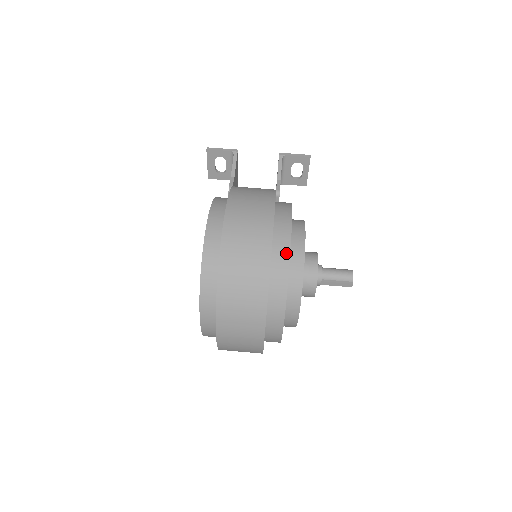
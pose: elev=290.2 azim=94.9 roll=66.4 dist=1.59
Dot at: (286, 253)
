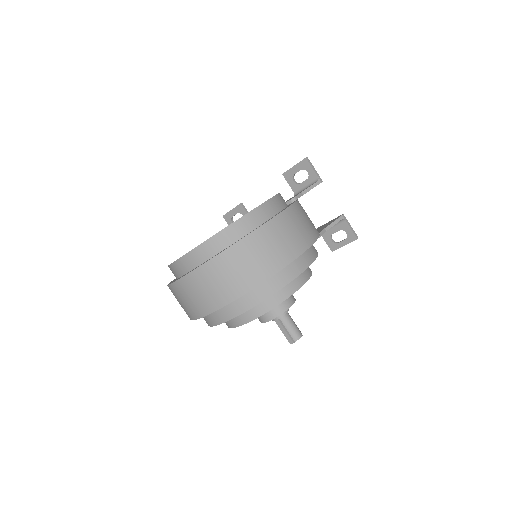
Dot at: (288, 279)
